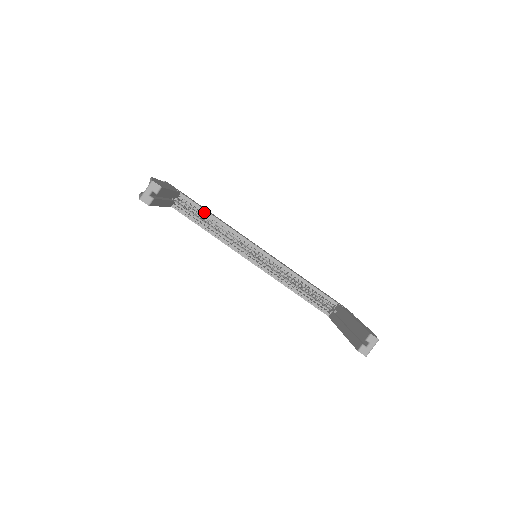
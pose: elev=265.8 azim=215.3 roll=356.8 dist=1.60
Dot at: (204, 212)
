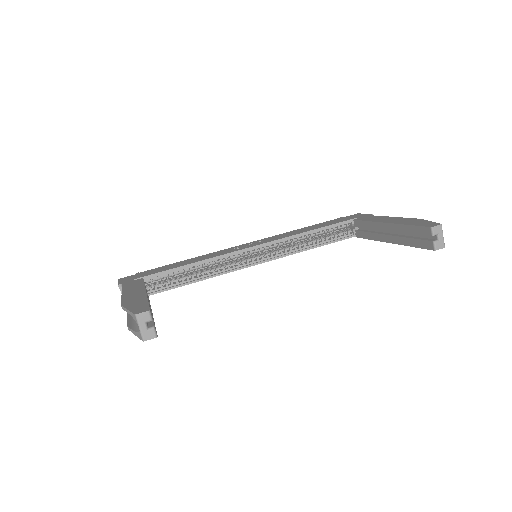
Dot at: (178, 270)
